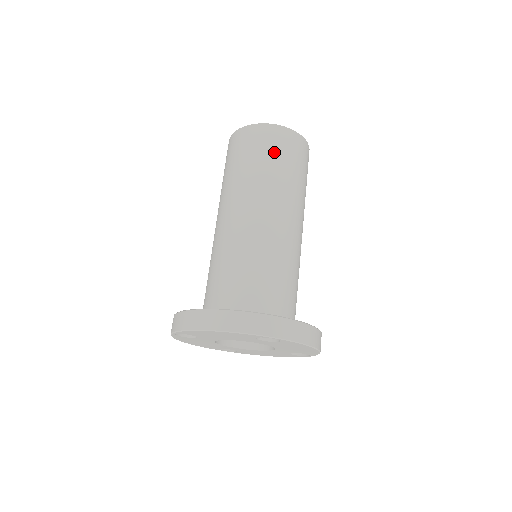
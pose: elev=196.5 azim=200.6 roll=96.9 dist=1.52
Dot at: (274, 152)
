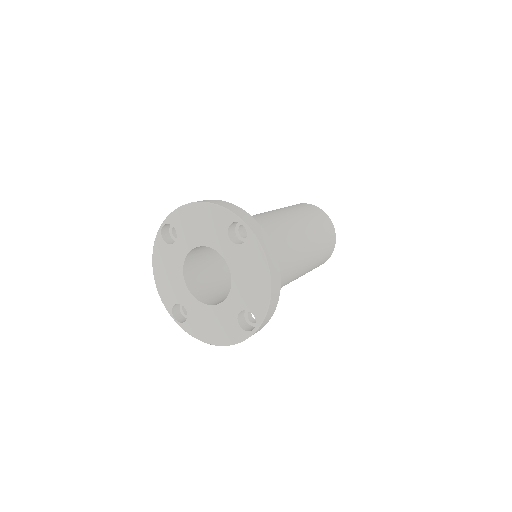
Dot at: (309, 211)
